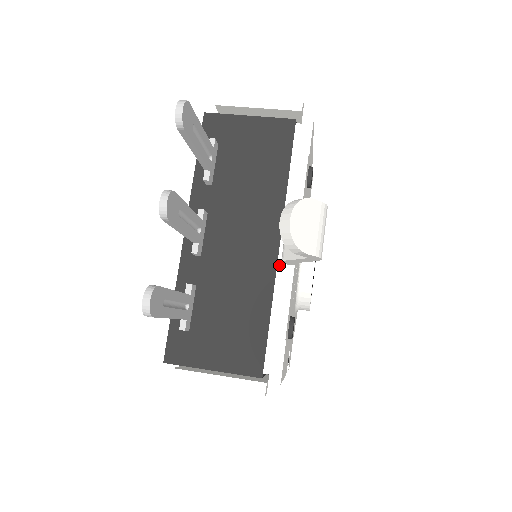
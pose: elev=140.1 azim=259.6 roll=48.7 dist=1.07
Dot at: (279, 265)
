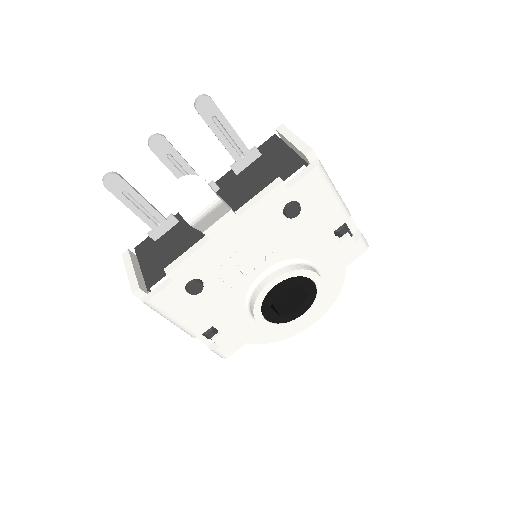
Dot at: occluded
